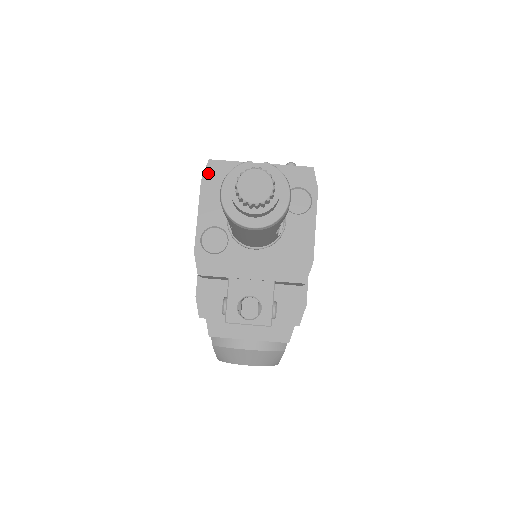
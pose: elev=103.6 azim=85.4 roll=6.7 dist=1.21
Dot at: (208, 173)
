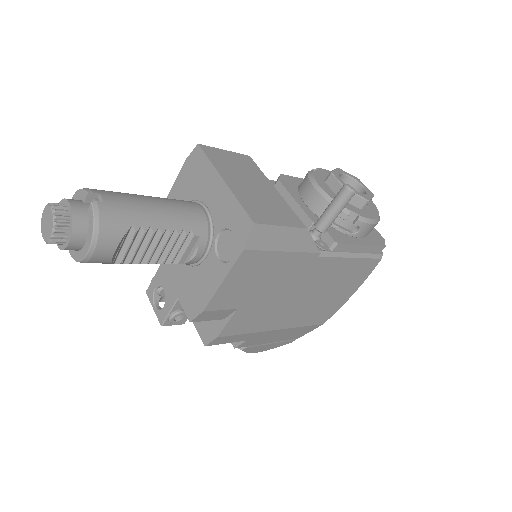
Dot at: (191, 157)
